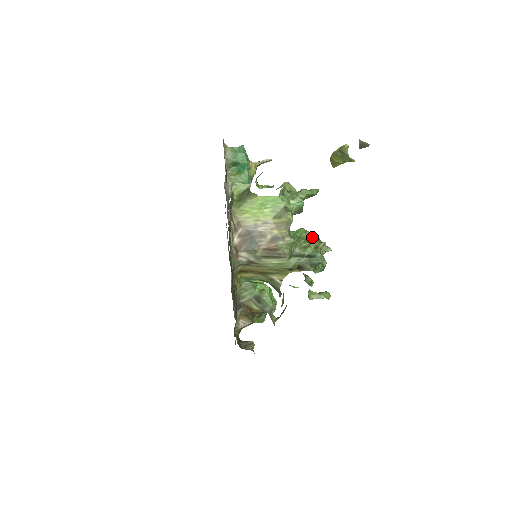
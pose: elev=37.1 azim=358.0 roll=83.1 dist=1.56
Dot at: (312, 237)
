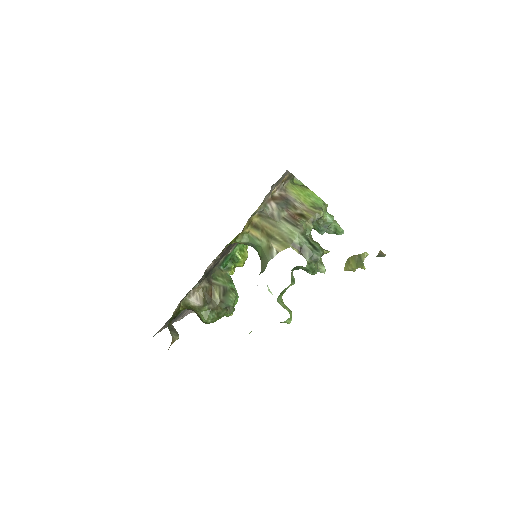
Dot at: occluded
